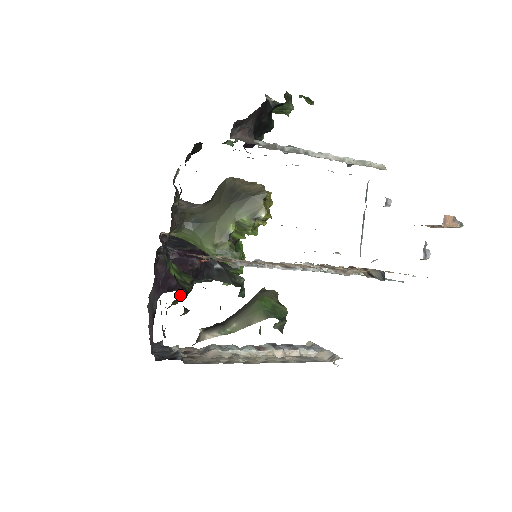
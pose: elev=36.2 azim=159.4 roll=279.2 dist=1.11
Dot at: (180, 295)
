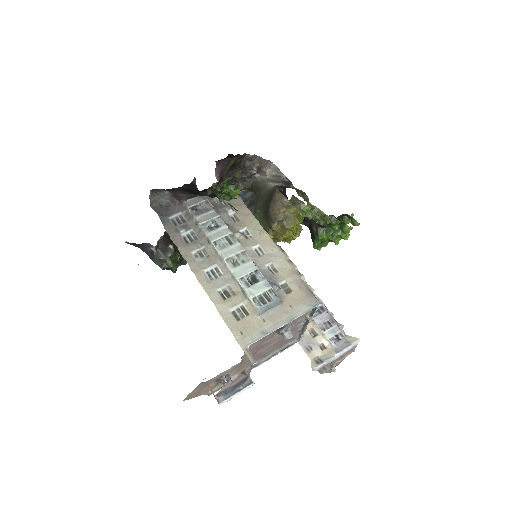
Dot at: occluded
